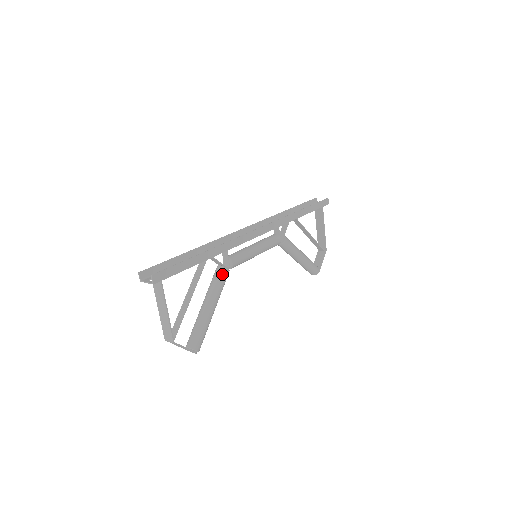
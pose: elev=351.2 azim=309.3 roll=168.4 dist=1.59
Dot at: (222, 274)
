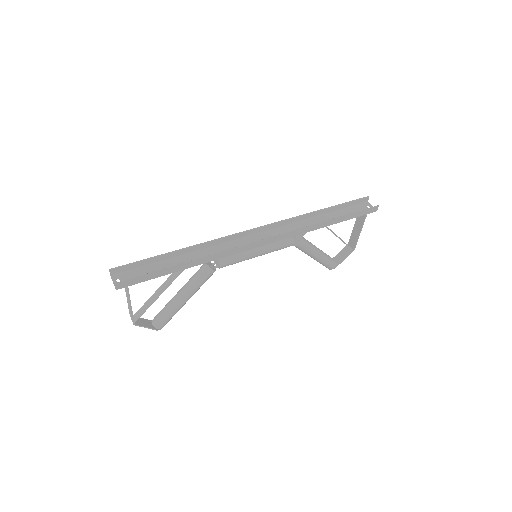
Dot at: (205, 274)
